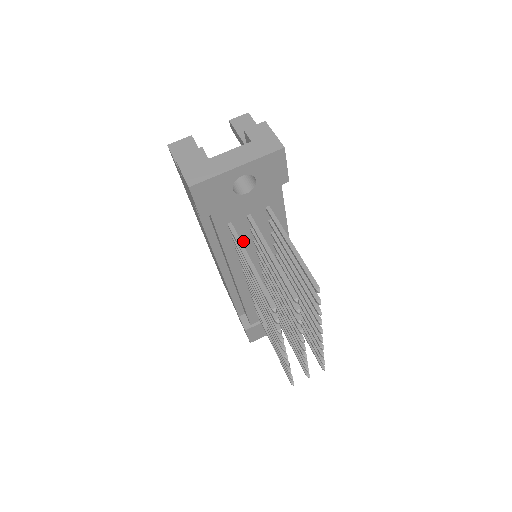
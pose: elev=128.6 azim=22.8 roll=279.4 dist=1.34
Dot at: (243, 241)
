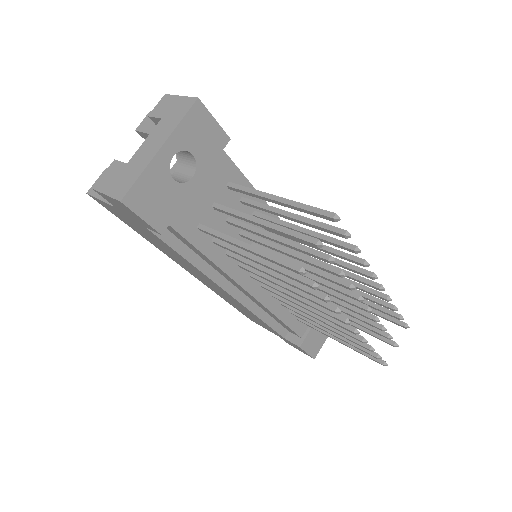
Dot at: occluded
